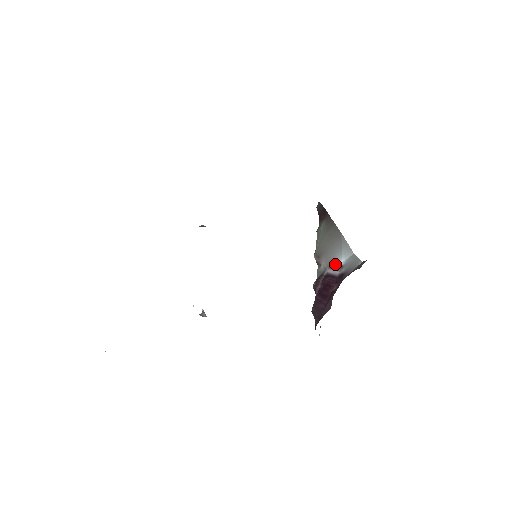
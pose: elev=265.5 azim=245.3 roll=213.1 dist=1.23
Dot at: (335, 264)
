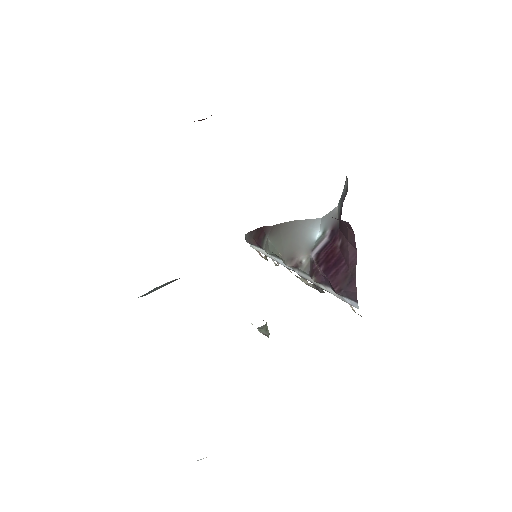
Dot at: (314, 242)
